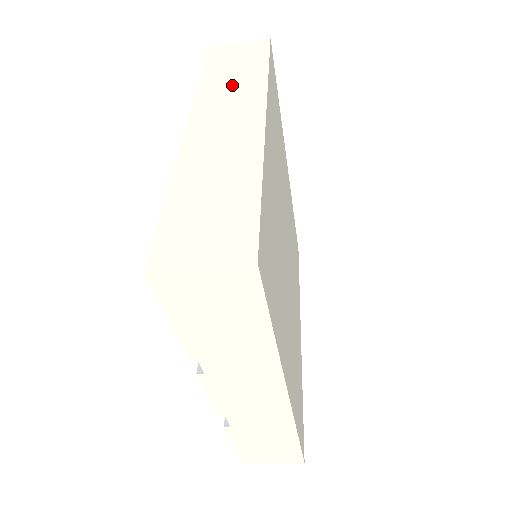
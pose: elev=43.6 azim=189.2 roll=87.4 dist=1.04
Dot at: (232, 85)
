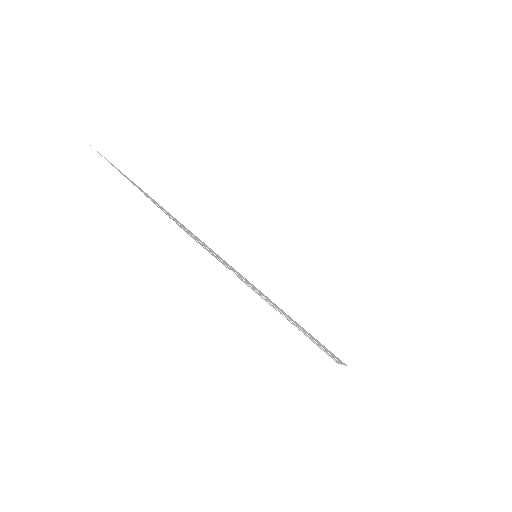
Dot at: (180, 174)
